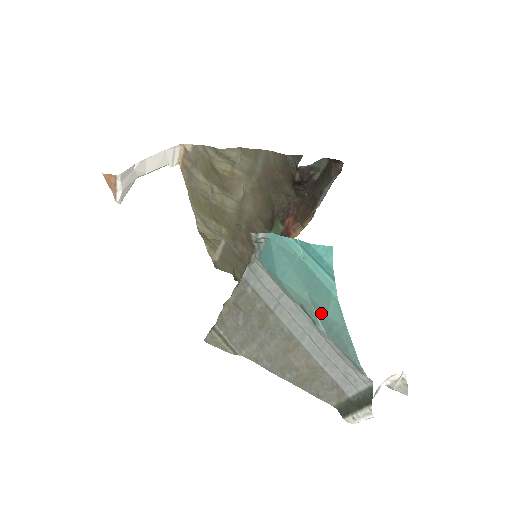
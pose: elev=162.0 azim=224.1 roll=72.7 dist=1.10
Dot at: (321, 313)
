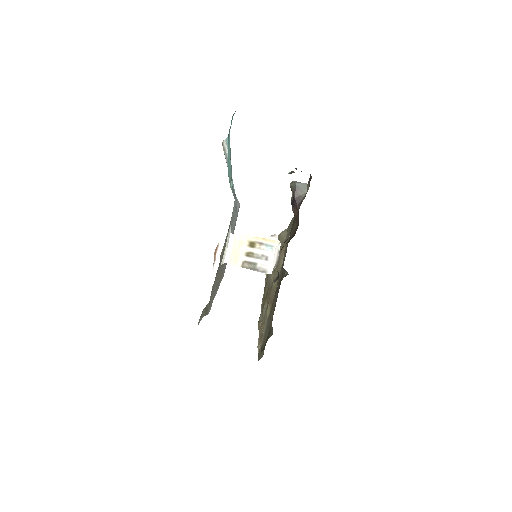
Dot at: occluded
